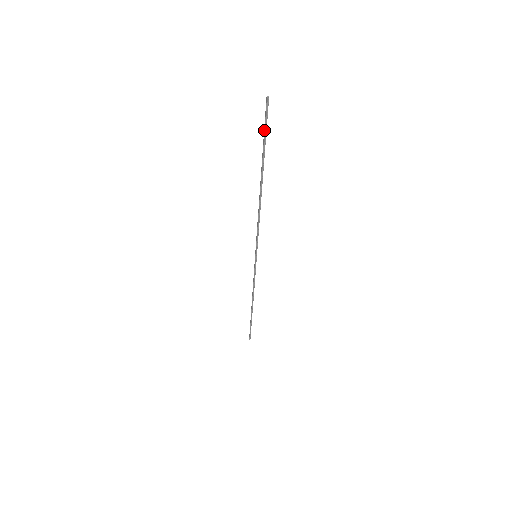
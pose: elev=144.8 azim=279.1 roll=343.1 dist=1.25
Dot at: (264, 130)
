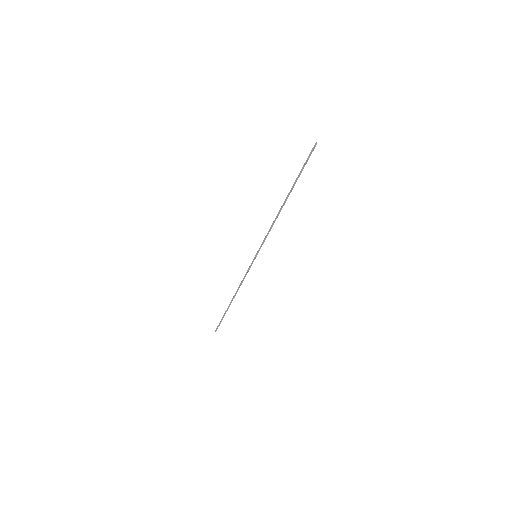
Dot at: (305, 164)
